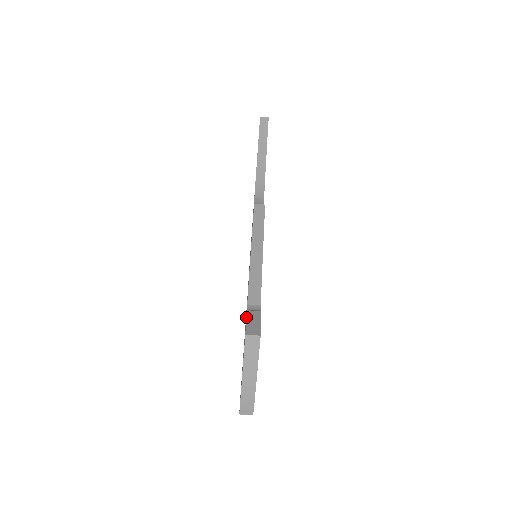
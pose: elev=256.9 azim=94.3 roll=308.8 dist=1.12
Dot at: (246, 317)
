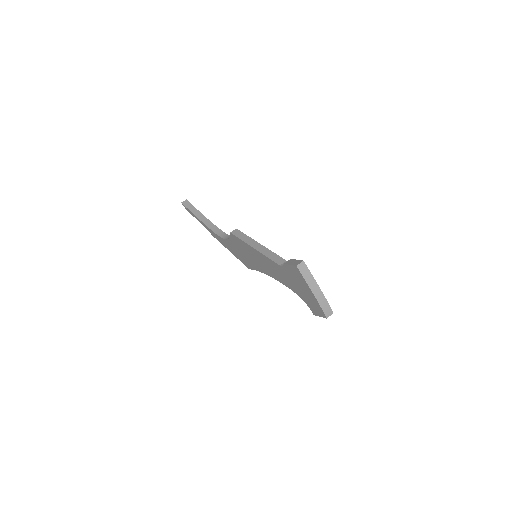
Dot at: (287, 264)
